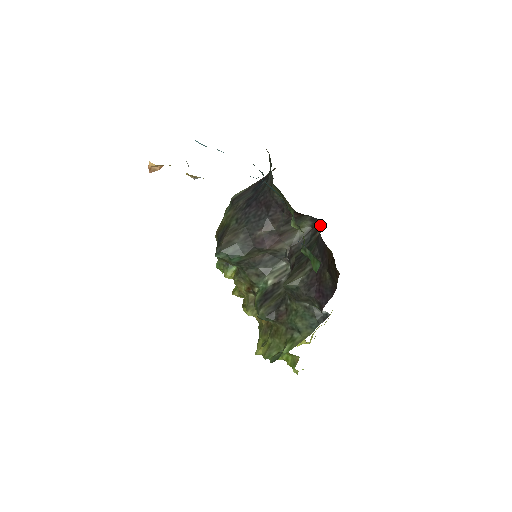
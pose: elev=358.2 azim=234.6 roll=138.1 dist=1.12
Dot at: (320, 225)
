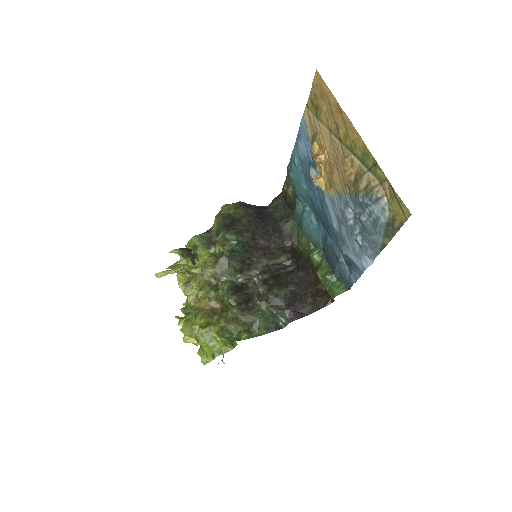
Dot at: (292, 266)
